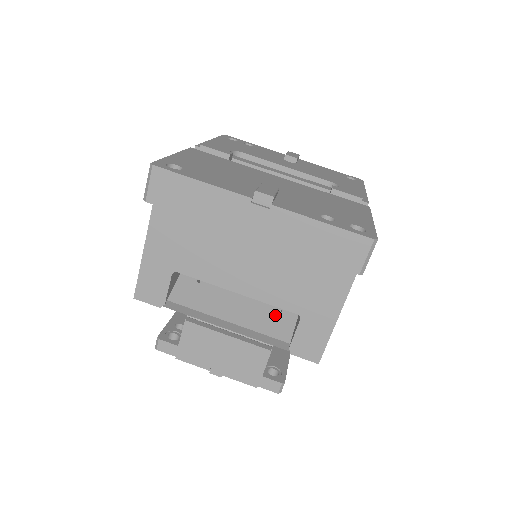
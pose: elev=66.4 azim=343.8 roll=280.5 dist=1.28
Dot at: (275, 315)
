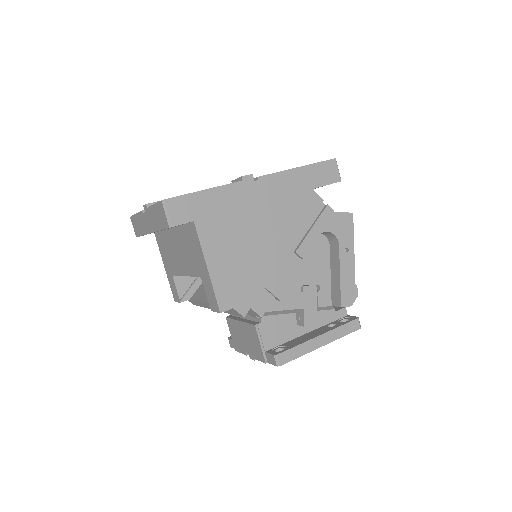
Dot at: occluded
